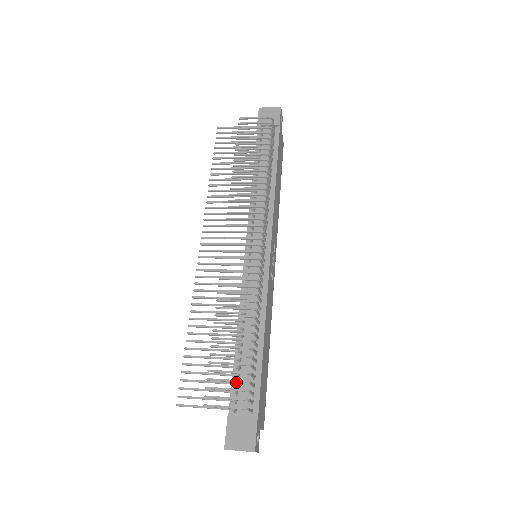
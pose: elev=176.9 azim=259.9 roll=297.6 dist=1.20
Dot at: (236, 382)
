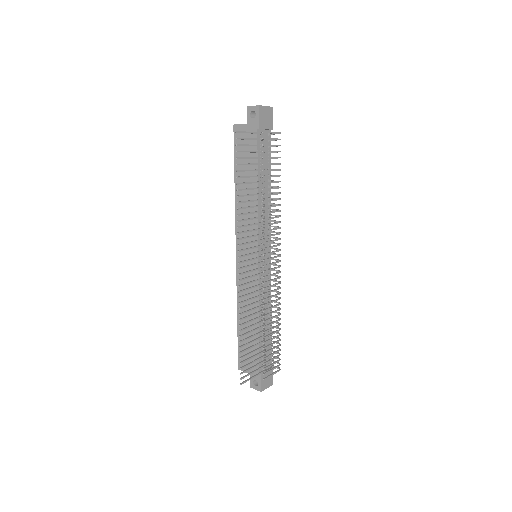
Dot at: occluded
